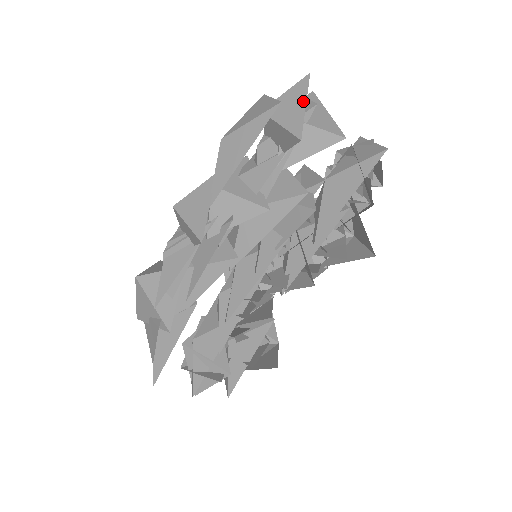
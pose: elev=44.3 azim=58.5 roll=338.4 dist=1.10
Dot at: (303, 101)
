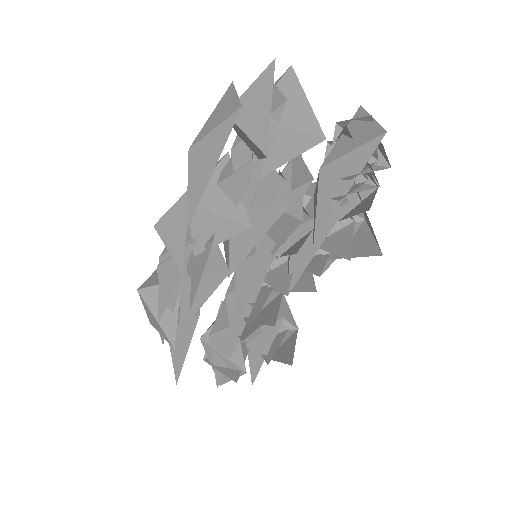
Dot at: (268, 101)
